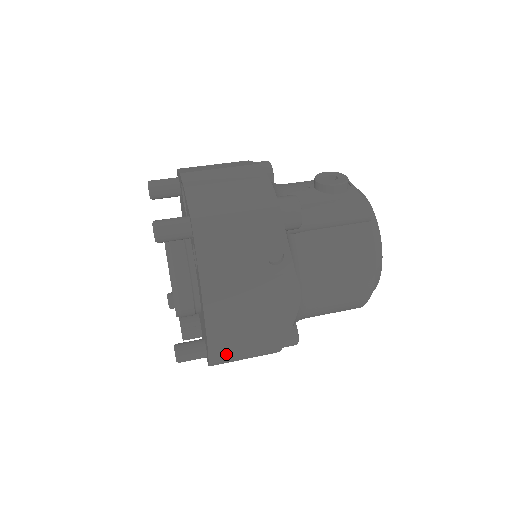
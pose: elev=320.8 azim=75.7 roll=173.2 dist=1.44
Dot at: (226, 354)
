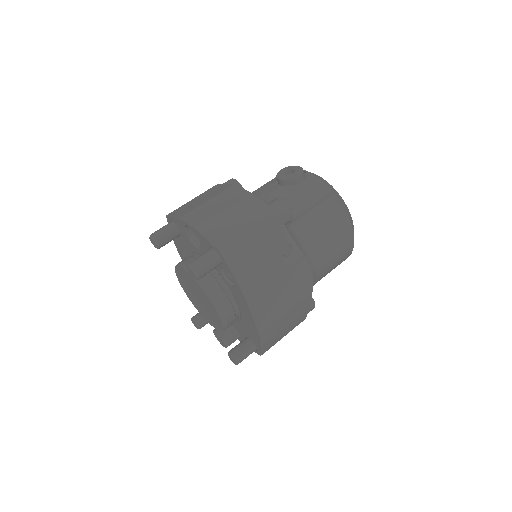
Dot at: (272, 340)
